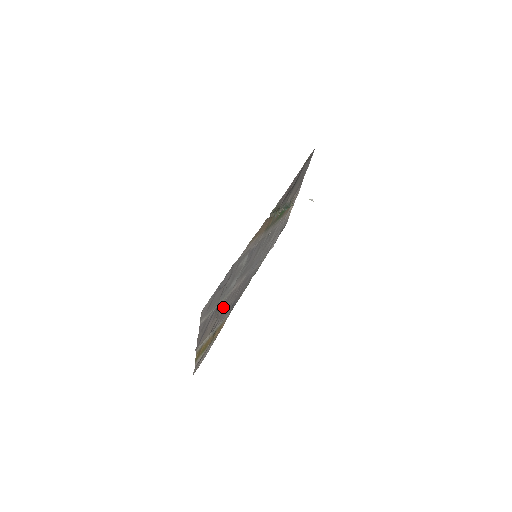
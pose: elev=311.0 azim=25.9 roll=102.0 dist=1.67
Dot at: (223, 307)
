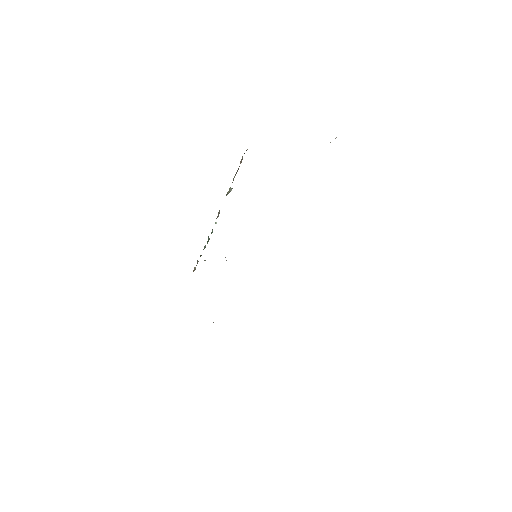
Dot at: occluded
